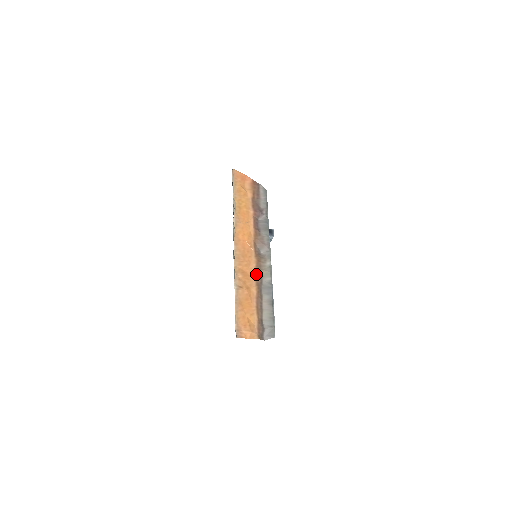
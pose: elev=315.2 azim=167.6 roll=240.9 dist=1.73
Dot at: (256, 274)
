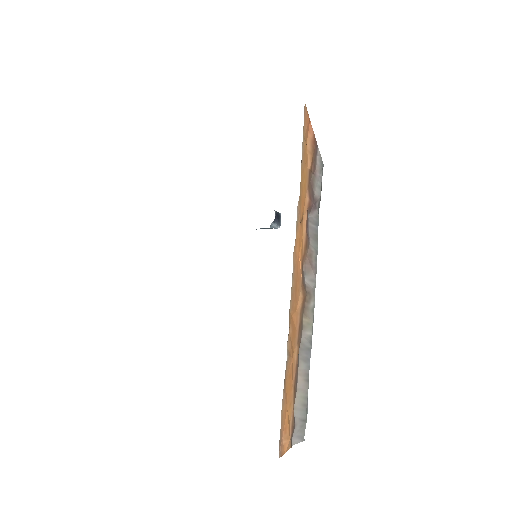
Dot at: (300, 324)
